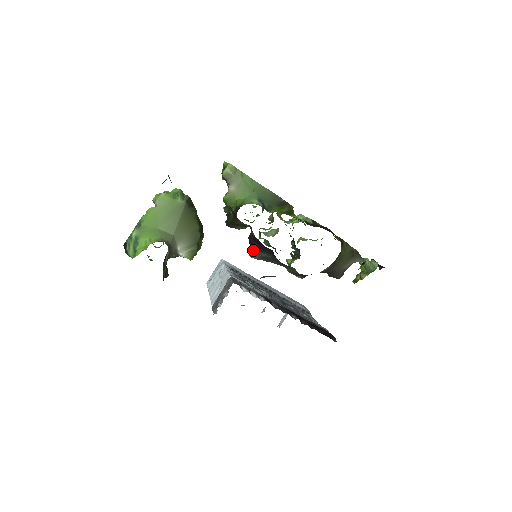
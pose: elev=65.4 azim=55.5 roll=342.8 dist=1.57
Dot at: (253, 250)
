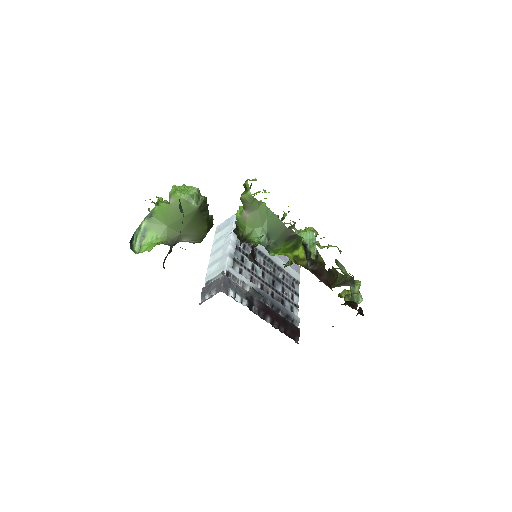
Dot at: (252, 259)
